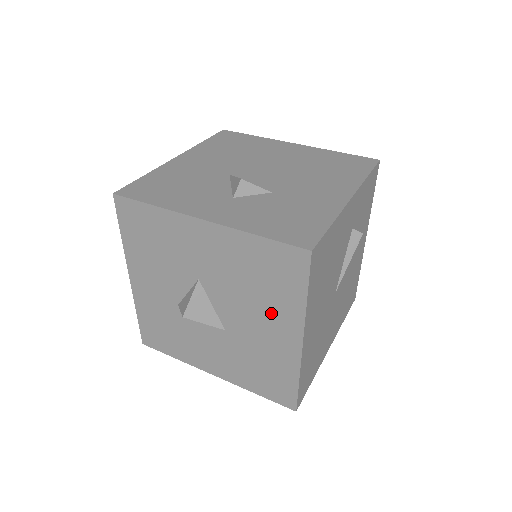
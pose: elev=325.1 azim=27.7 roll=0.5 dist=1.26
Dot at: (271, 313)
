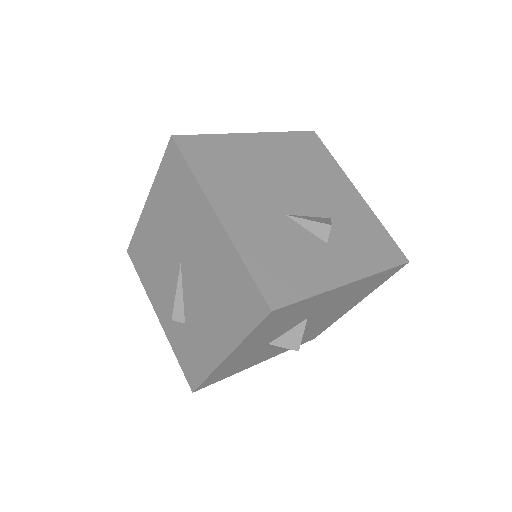
Dot at: (349, 304)
